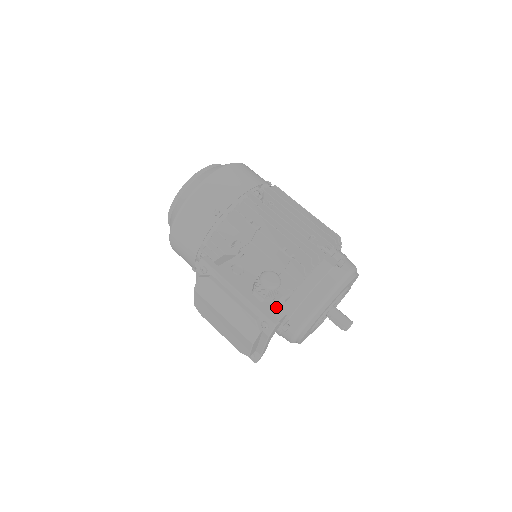
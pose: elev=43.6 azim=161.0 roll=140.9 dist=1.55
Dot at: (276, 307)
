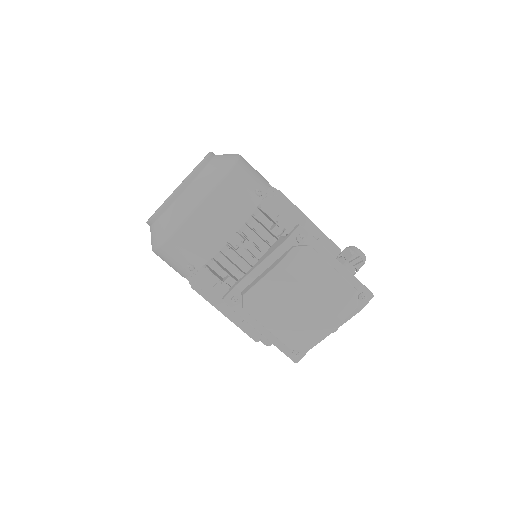
Dot at: occluded
